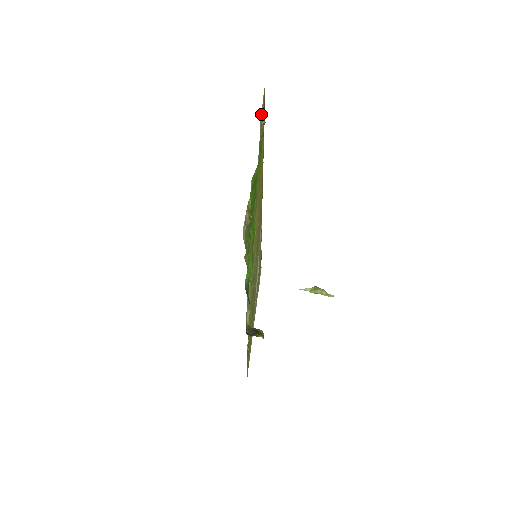
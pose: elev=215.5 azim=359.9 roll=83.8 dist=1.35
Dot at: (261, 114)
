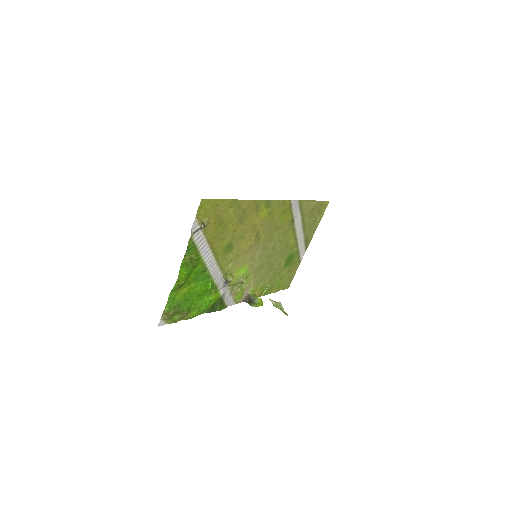
Dot at: (196, 226)
